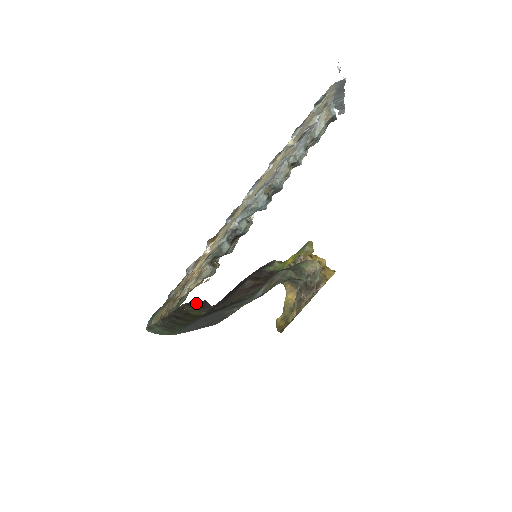
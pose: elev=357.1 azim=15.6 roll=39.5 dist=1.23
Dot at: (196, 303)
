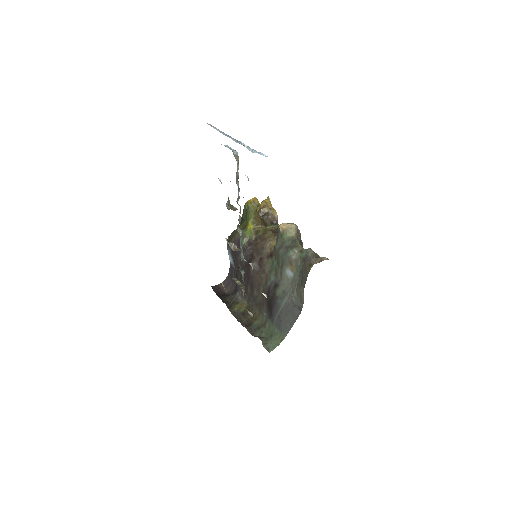
Dot at: occluded
